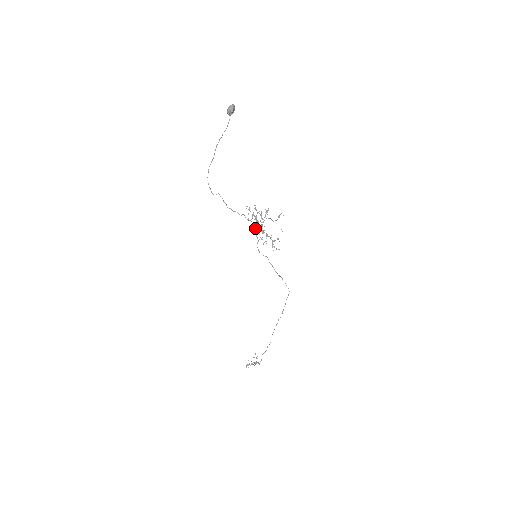
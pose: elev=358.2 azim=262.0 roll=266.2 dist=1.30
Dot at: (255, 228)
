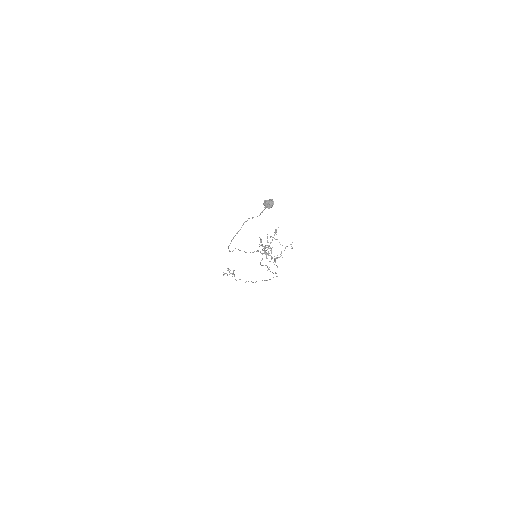
Dot at: occluded
